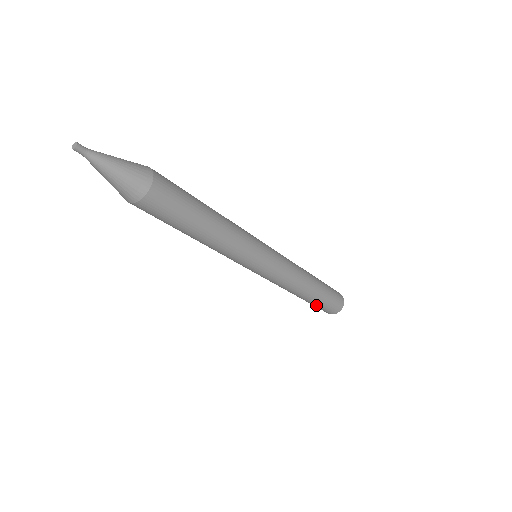
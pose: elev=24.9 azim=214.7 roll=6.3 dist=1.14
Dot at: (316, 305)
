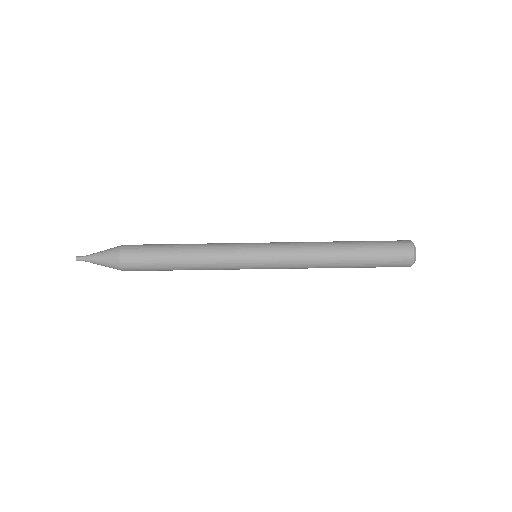
Dot at: (374, 259)
